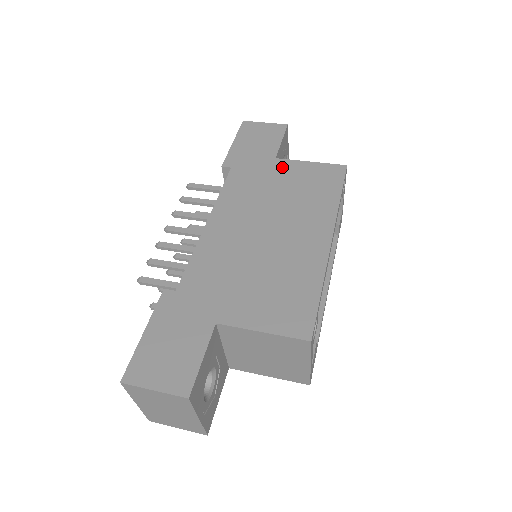
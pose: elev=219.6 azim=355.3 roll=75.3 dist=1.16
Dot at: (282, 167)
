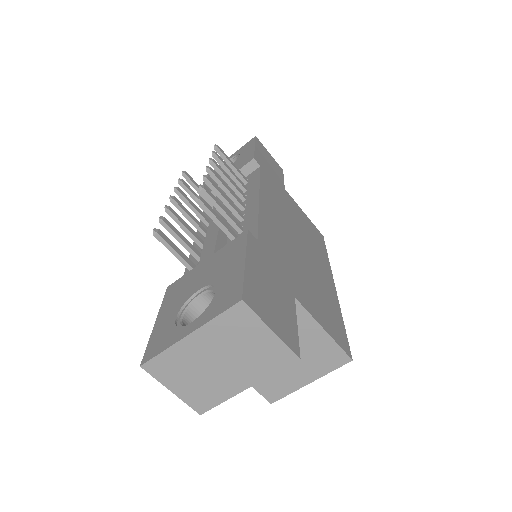
Dot at: (291, 200)
